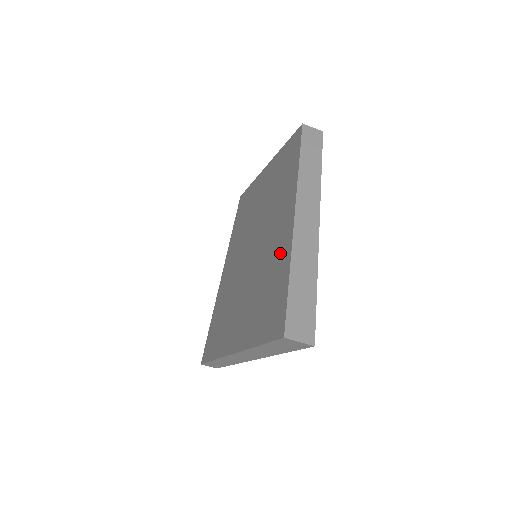
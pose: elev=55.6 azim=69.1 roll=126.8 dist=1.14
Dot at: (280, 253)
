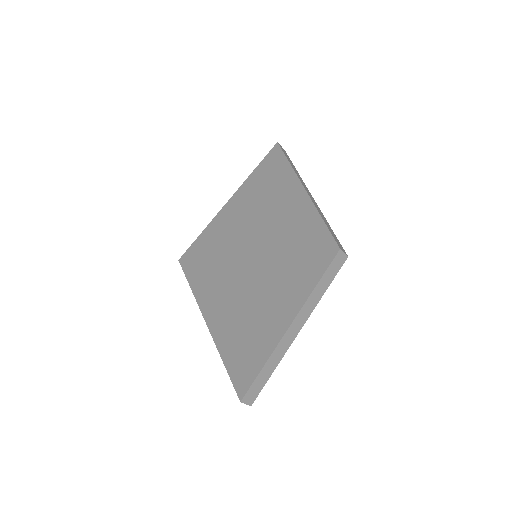
Dot at: (267, 334)
